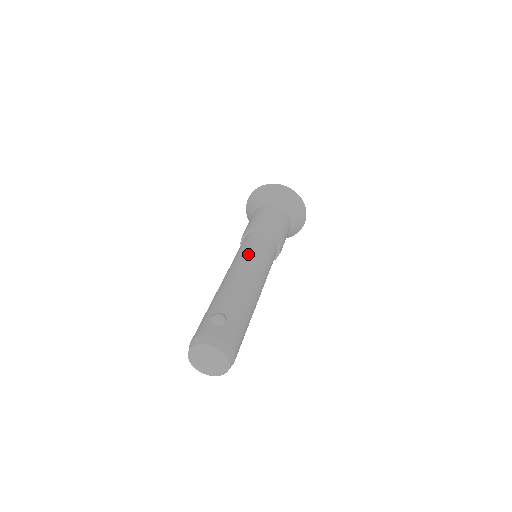
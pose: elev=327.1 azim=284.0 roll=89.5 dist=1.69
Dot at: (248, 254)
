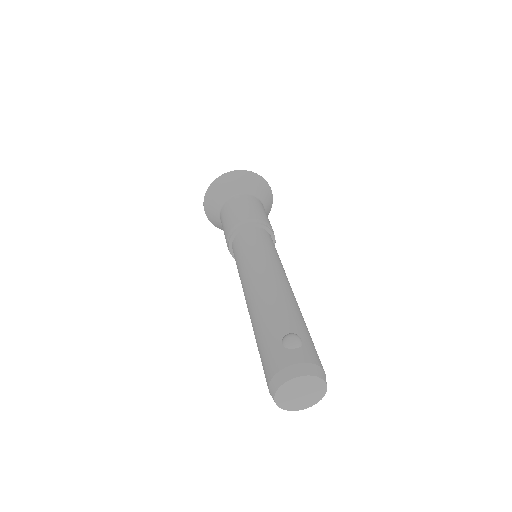
Dot at: (261, 256)
